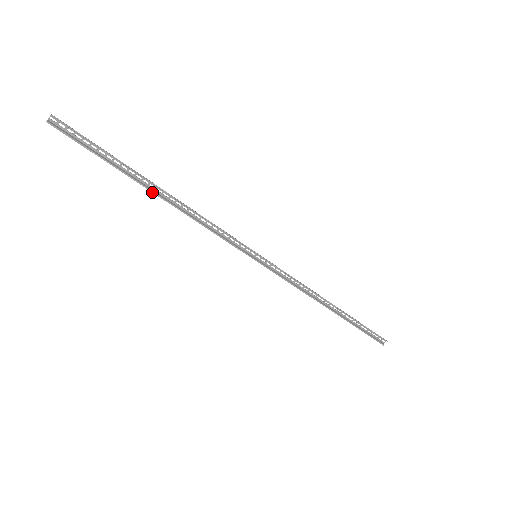
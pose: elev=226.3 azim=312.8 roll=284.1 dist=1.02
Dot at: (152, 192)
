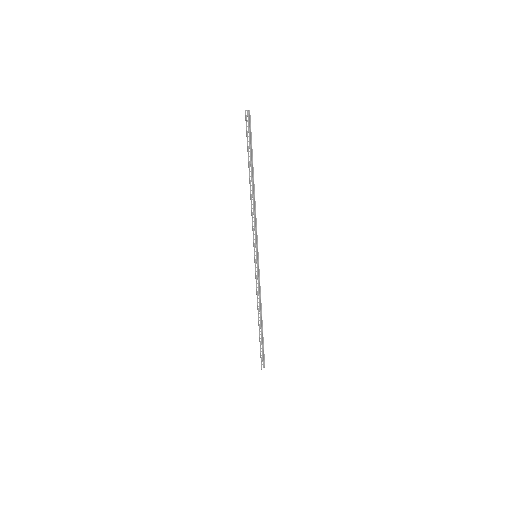
Dot at: (250, 181)
